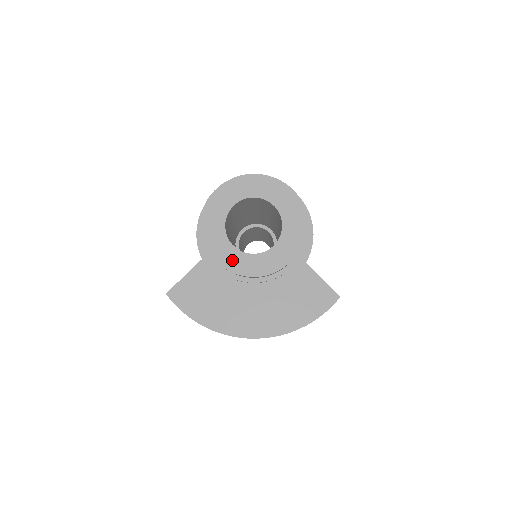
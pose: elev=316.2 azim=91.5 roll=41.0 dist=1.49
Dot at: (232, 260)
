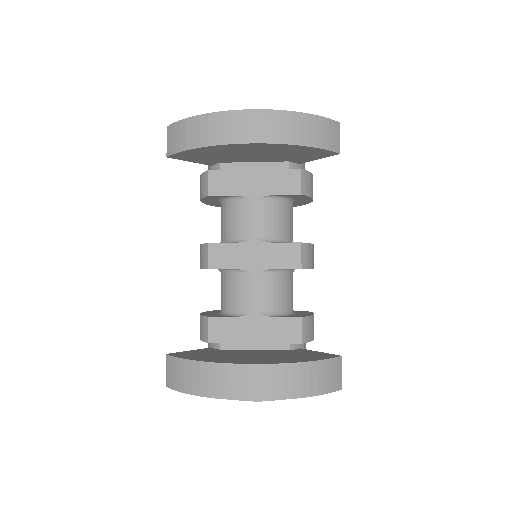
Dot at: occluded
